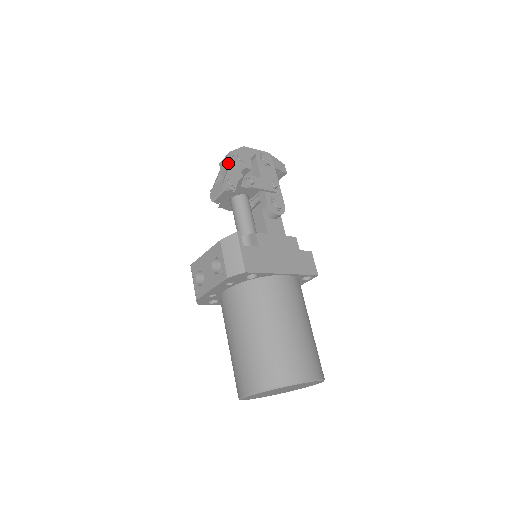
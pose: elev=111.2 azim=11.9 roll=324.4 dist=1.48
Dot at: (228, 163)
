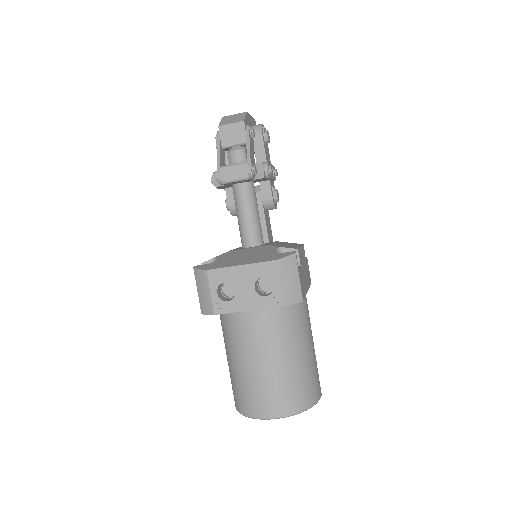
Dot at: (238, 134)
